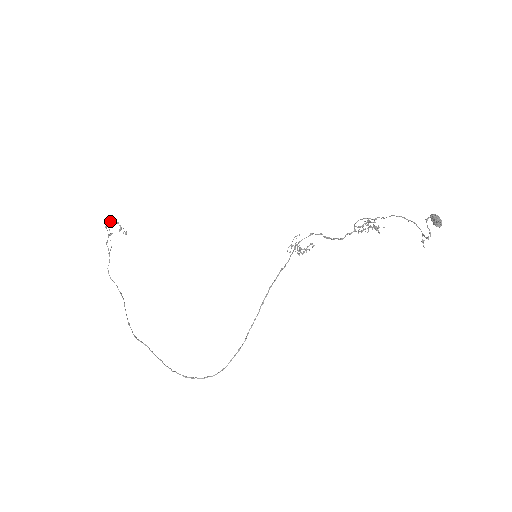
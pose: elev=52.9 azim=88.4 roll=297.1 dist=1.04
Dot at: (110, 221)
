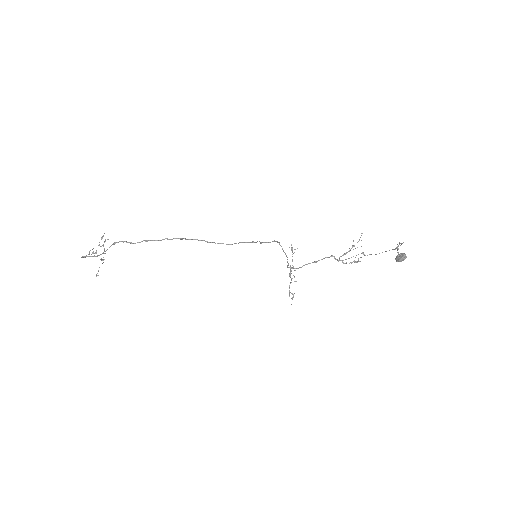
Dot at: (107, 239)
